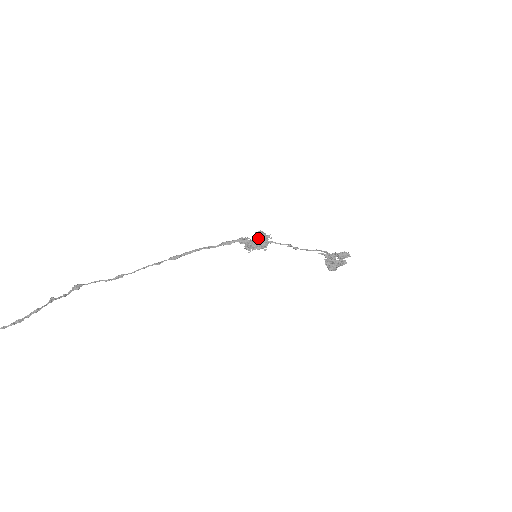
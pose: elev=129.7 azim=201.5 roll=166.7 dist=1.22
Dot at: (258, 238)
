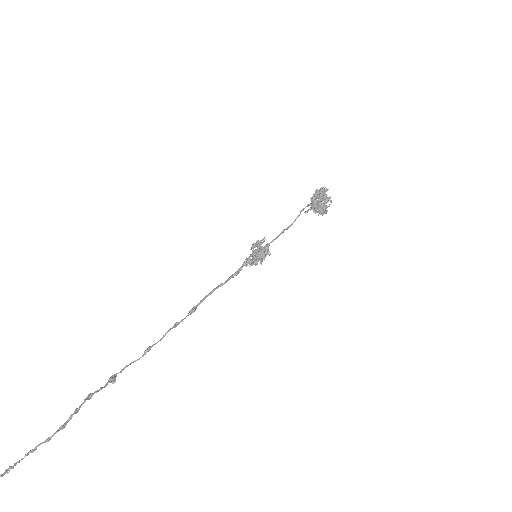
Dot at: (257, 250)
